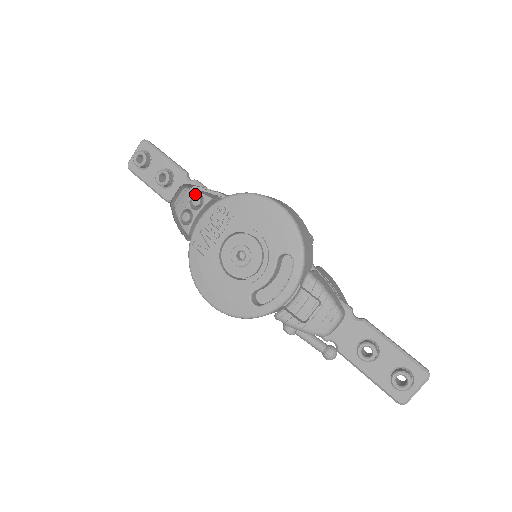
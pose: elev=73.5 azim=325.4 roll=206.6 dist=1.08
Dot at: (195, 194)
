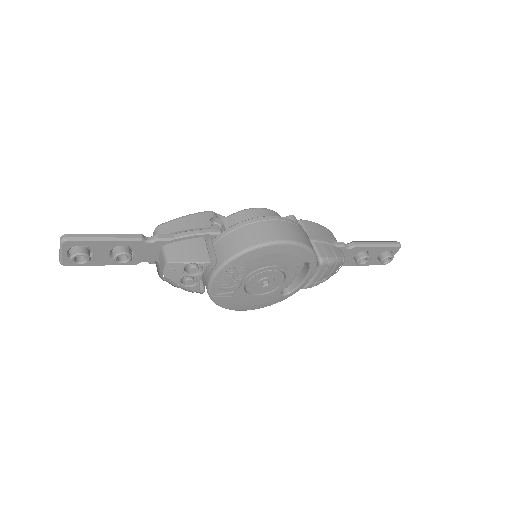
Dot at: (192, 269)
